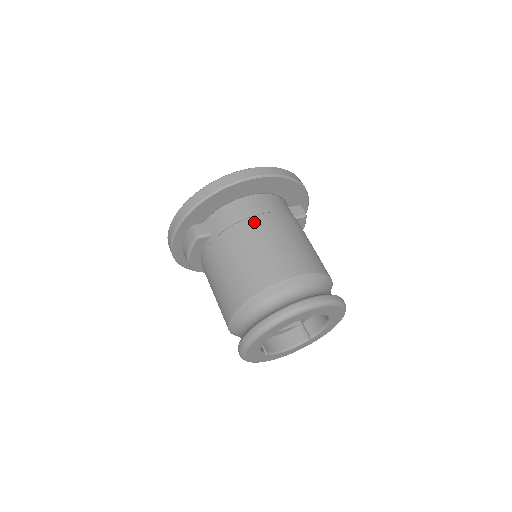
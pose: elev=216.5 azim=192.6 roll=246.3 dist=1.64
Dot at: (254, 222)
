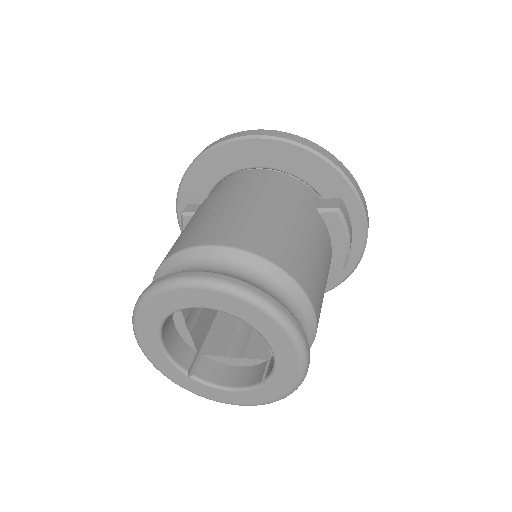
Dot at: (225, 191)
